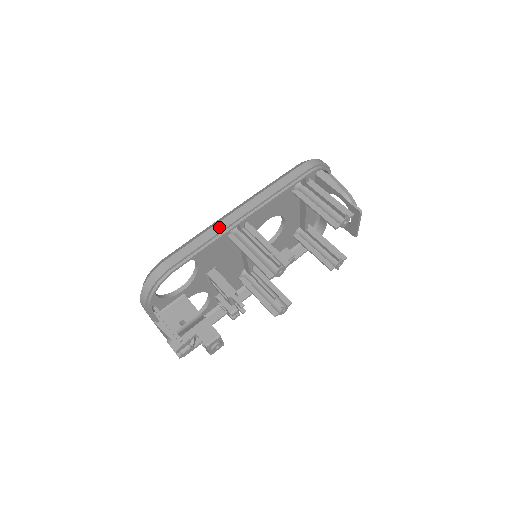
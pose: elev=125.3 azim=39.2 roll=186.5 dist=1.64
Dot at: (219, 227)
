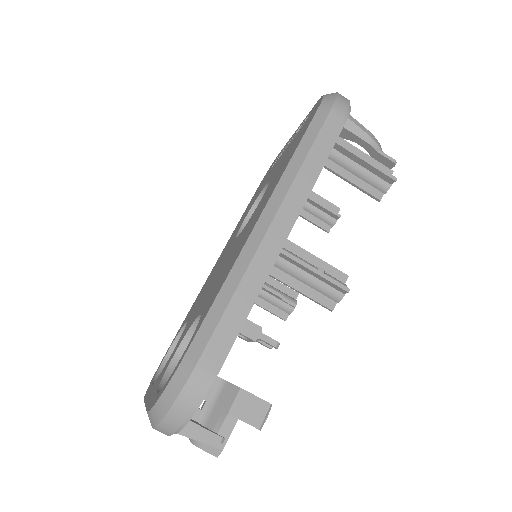
Dot at: (258, 267)
